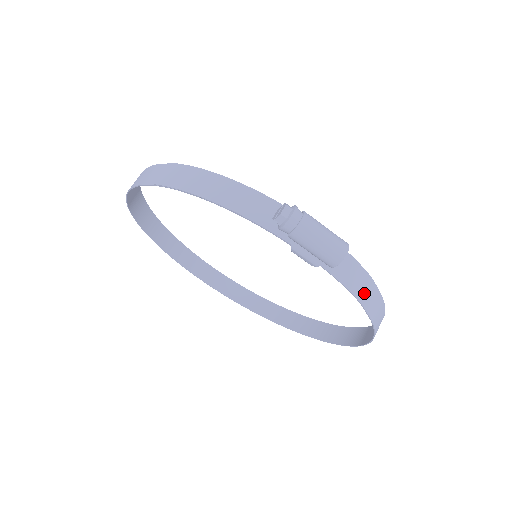
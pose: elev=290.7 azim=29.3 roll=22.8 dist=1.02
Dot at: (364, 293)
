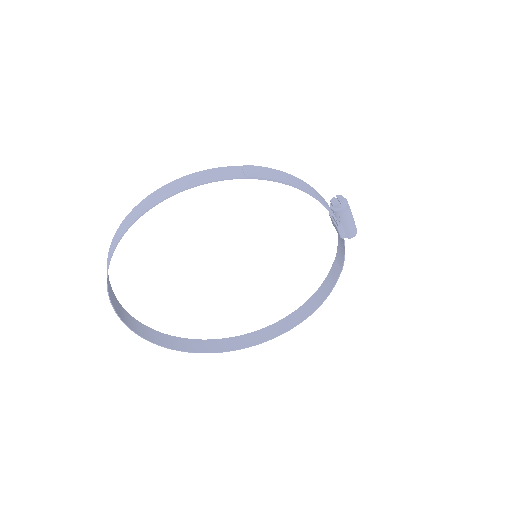
Dot at: (340, 264)
